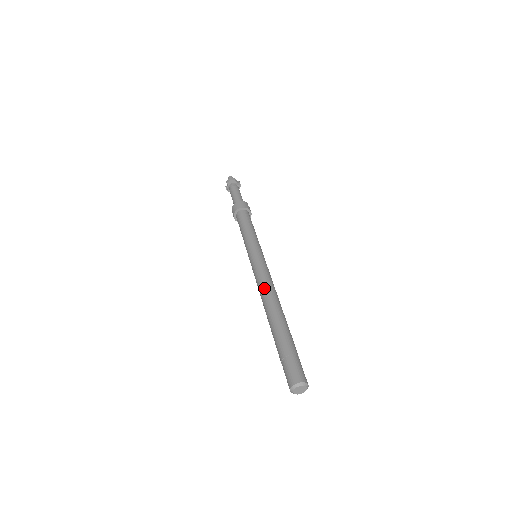
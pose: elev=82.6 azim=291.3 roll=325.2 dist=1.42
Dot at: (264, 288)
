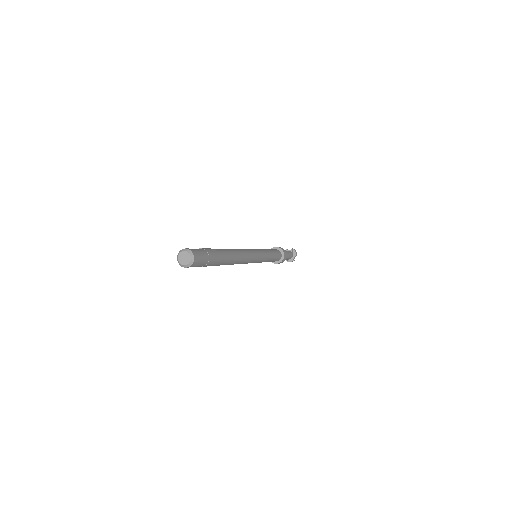
Dot at: occluded
